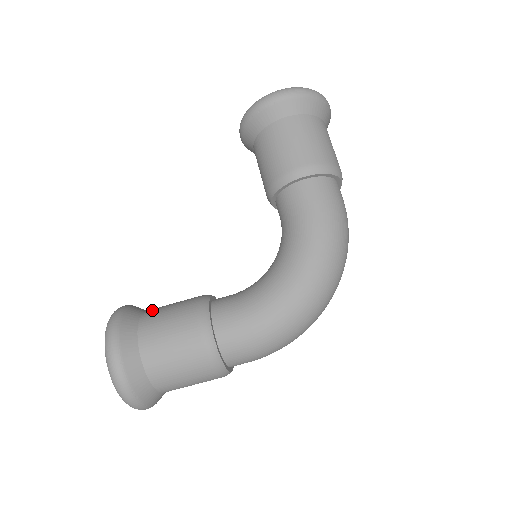
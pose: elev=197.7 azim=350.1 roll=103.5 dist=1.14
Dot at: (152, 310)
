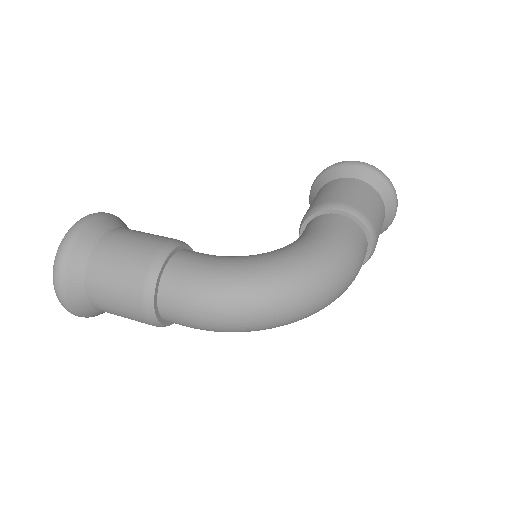
Dot at: occluded
